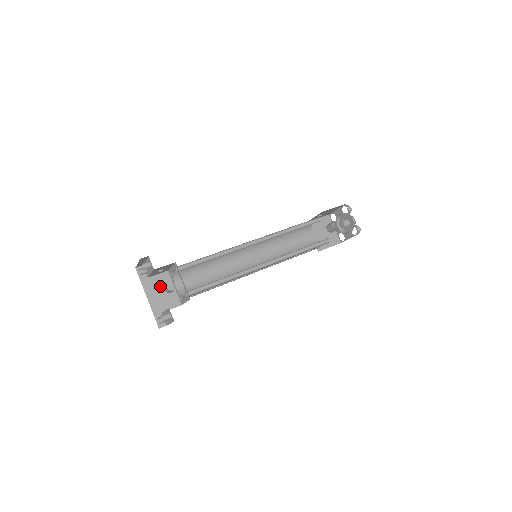
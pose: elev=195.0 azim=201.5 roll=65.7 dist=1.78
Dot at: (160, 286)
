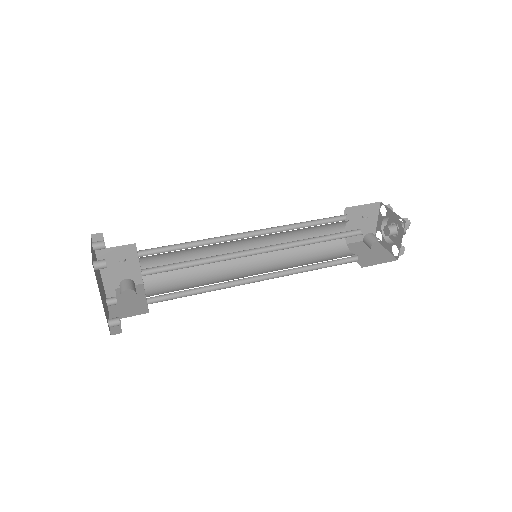
Dot at: (120, 260)
